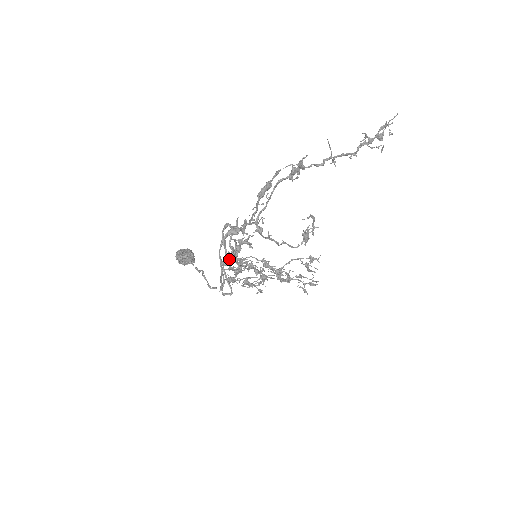
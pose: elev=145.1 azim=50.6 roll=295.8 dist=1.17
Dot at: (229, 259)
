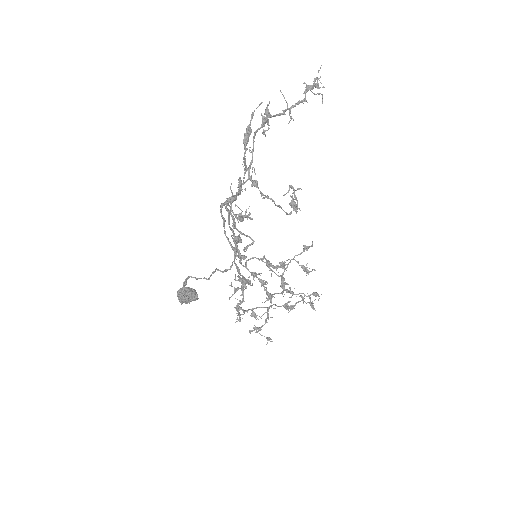
Dot at: occluded
